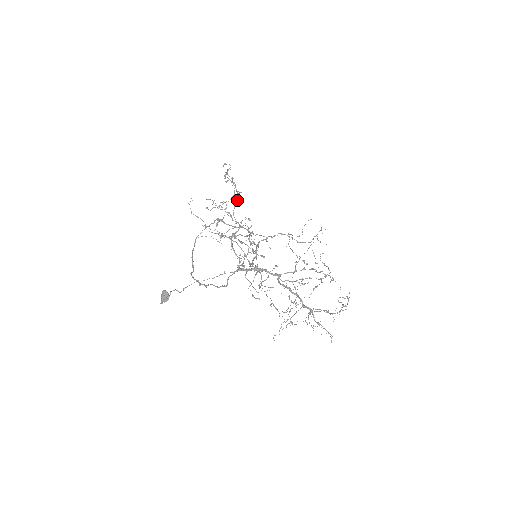
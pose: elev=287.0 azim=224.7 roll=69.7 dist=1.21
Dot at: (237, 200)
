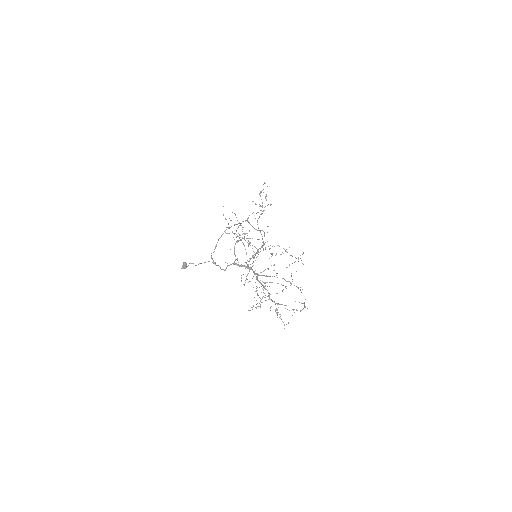
Dot at: (263, 211)
